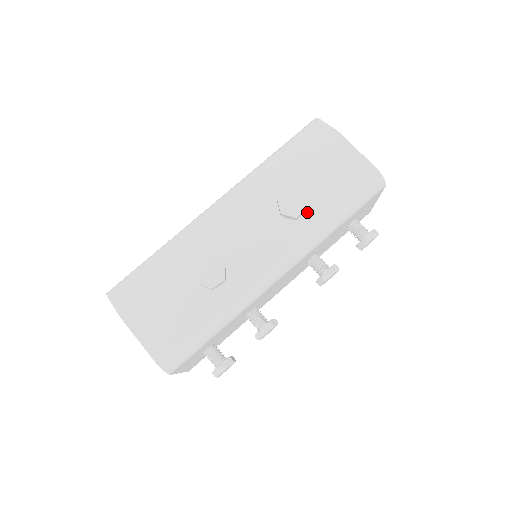
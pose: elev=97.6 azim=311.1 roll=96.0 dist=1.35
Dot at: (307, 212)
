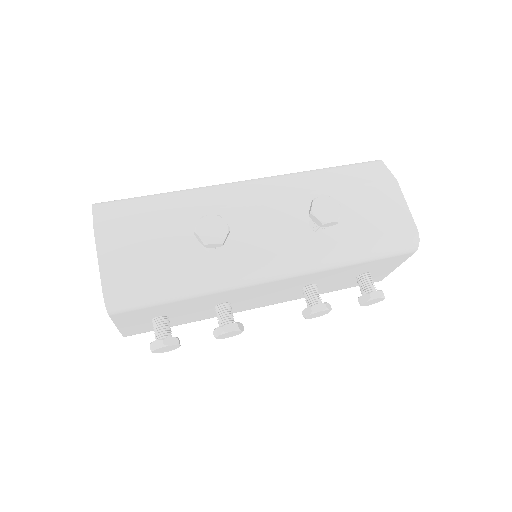
Dot at: (332, 231)
